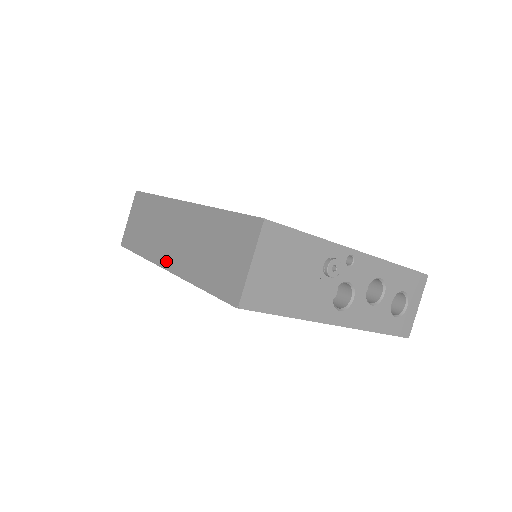
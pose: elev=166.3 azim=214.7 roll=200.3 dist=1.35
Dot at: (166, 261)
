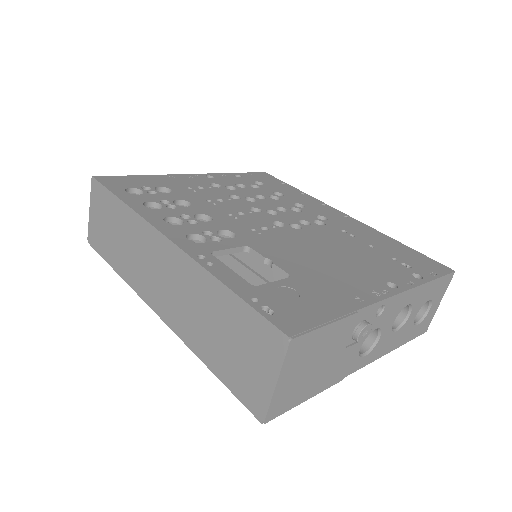
Dot at: (156, 305)
